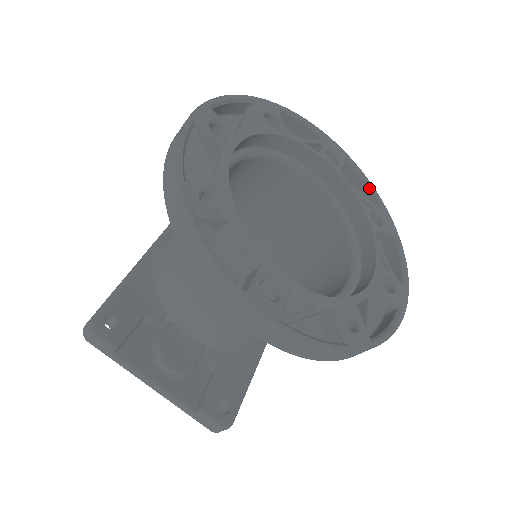
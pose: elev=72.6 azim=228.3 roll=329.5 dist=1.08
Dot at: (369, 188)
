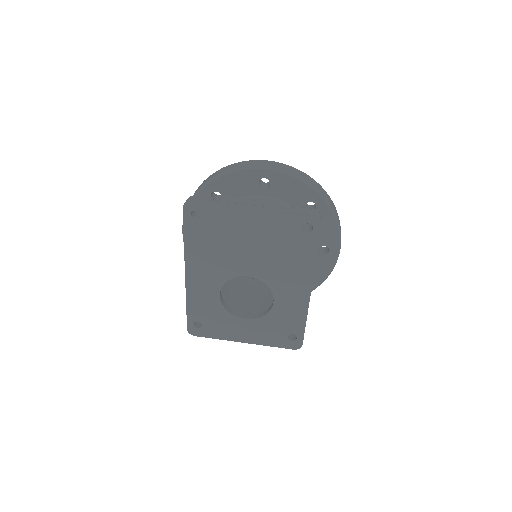
Dot at: occluded
